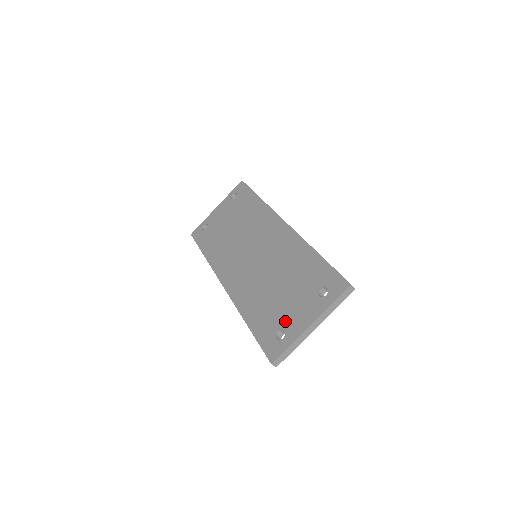
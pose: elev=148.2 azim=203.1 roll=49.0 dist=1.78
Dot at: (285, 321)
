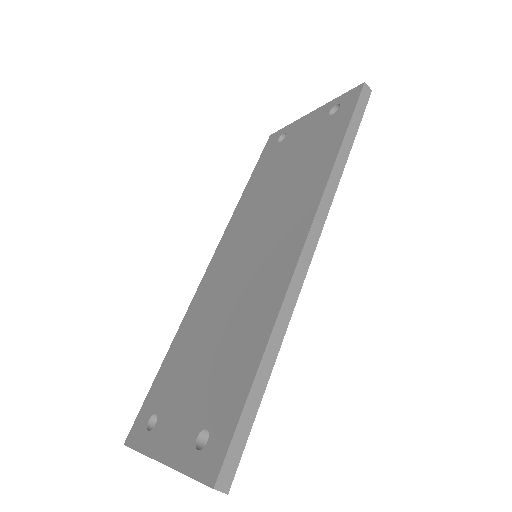
Dot at: (166, 411)
